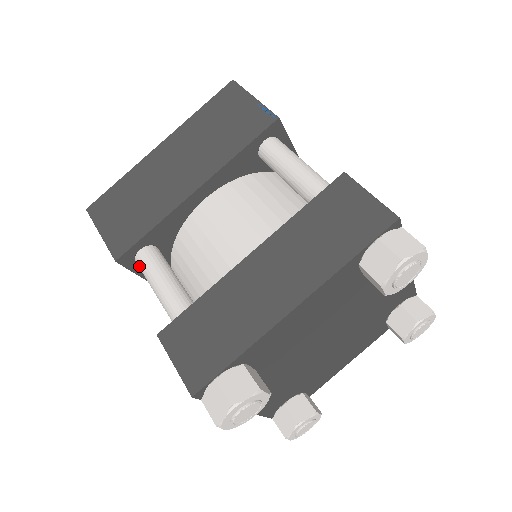
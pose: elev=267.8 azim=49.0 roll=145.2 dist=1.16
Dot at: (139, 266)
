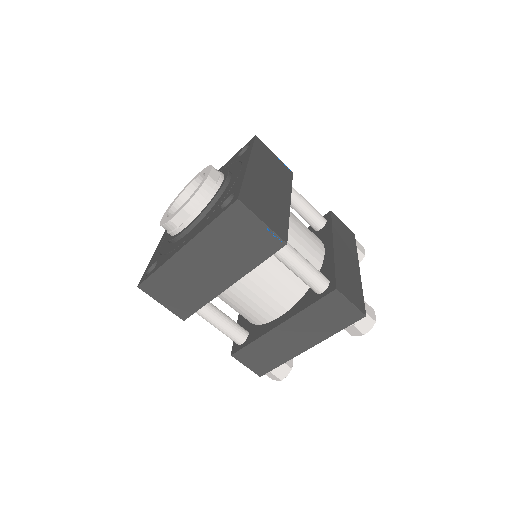
Dot at: occluded
